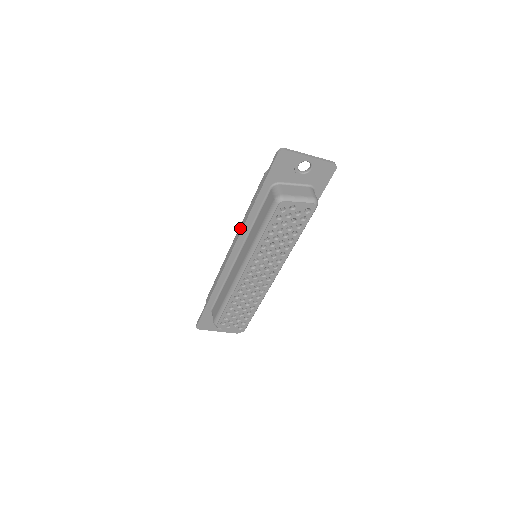
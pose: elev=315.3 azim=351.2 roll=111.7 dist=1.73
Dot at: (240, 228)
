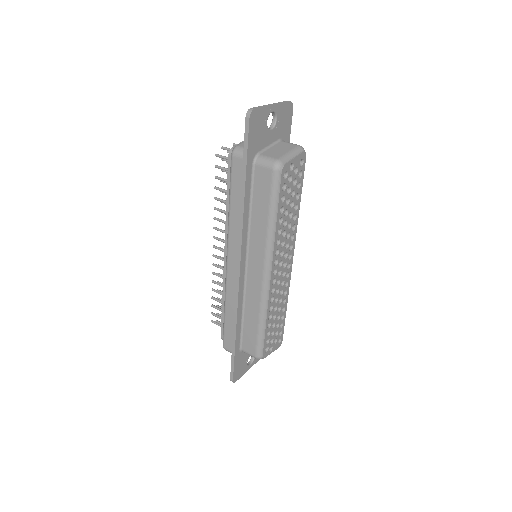
Dot at: (231, 236)
